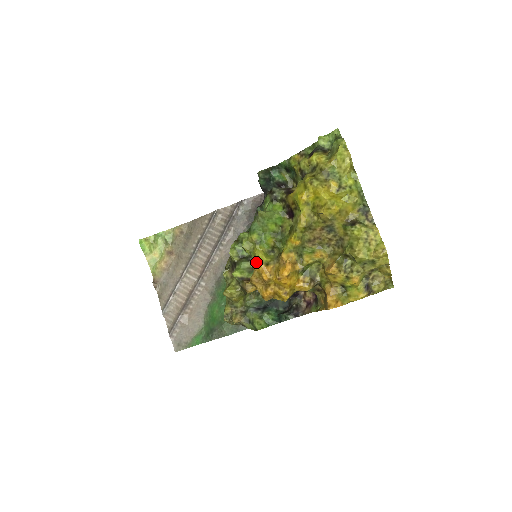
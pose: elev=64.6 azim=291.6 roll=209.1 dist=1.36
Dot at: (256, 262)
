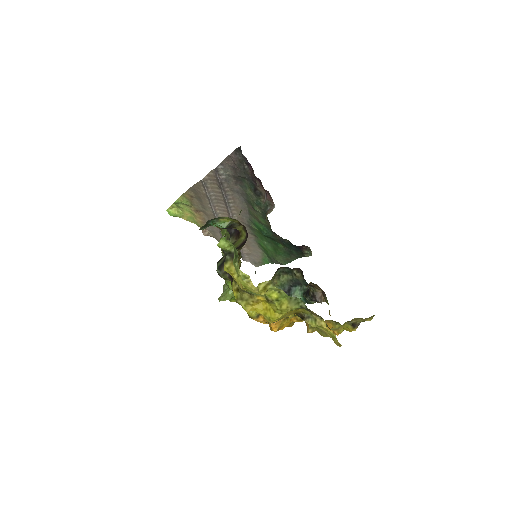
Dot at: occluded
